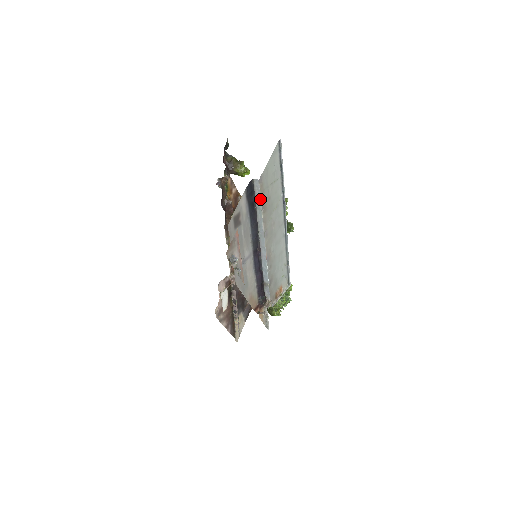
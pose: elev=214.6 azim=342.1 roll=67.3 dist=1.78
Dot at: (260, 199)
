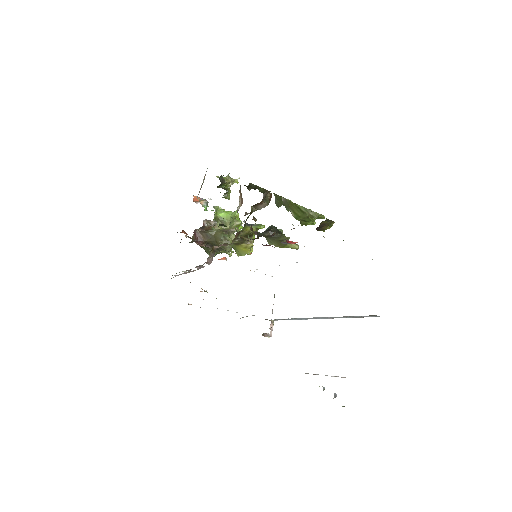
Dot at: occluded
